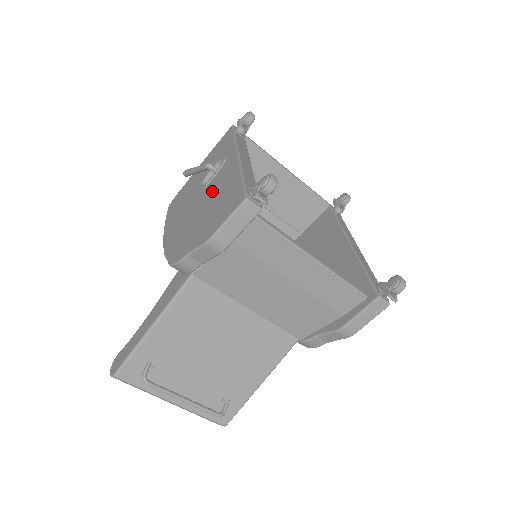
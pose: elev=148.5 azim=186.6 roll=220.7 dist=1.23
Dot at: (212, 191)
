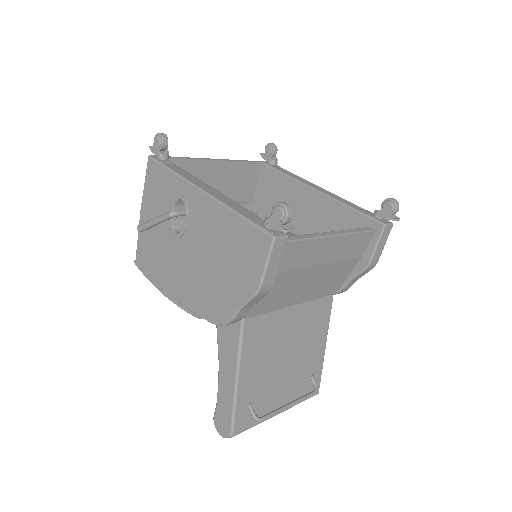
Dot at: (203, 238)
